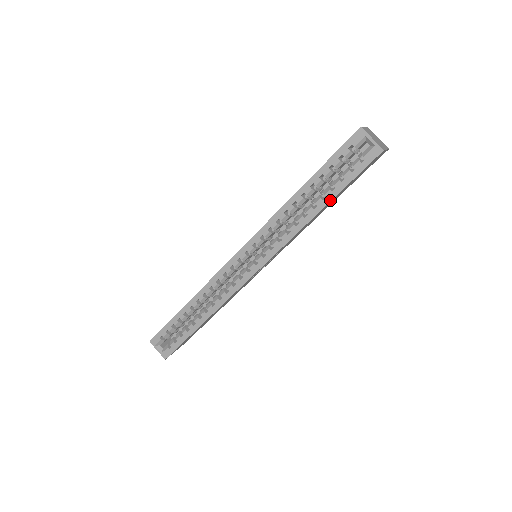
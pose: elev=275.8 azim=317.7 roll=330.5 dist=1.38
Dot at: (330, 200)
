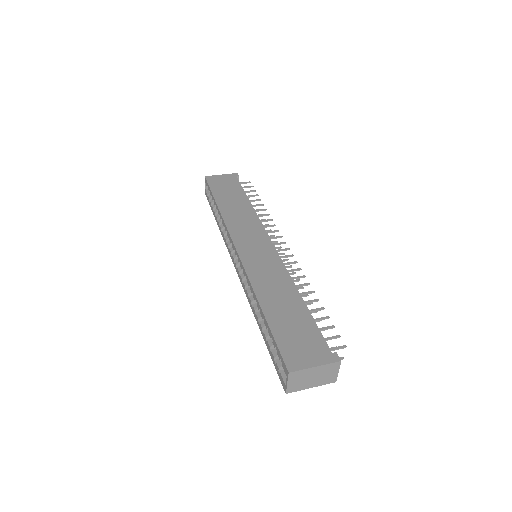
Dot at: (263, 337)
